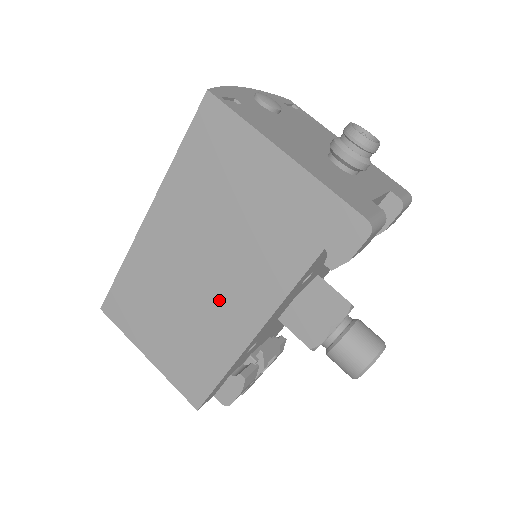
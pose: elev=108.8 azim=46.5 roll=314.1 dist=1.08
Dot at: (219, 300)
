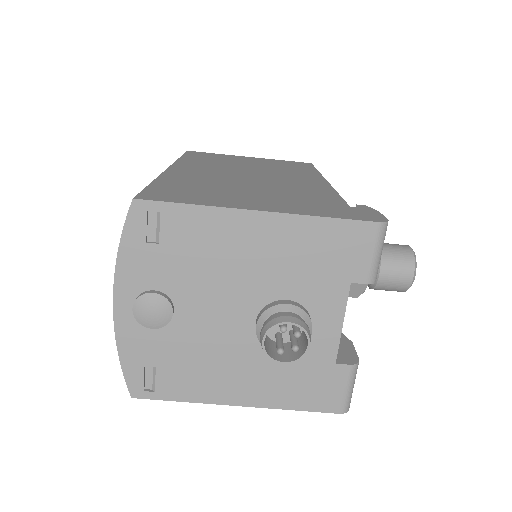
Dot at: occluded
